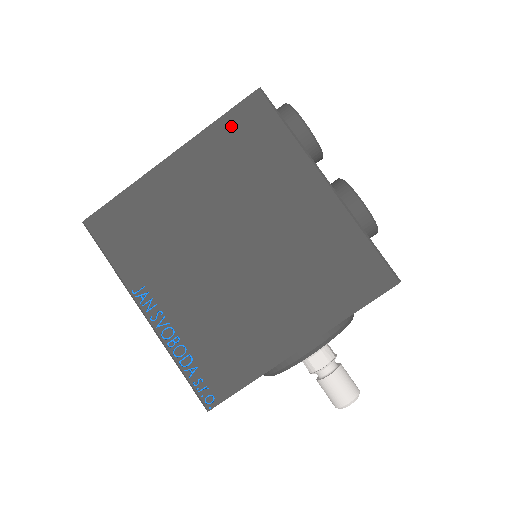
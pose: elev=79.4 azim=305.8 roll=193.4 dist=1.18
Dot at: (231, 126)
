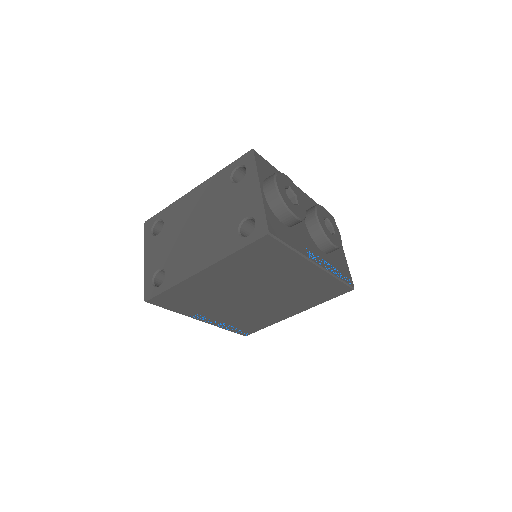
Dot at: (247, 253)
